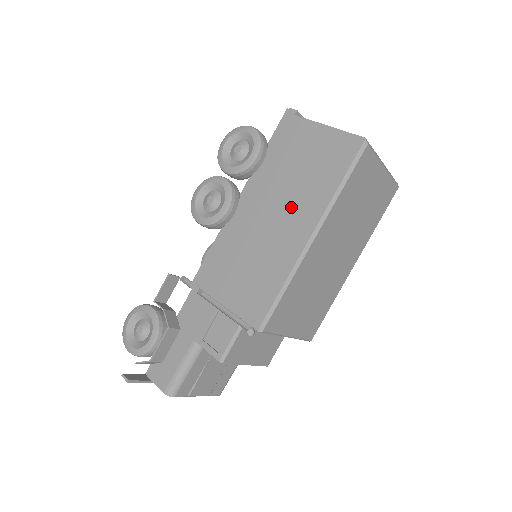
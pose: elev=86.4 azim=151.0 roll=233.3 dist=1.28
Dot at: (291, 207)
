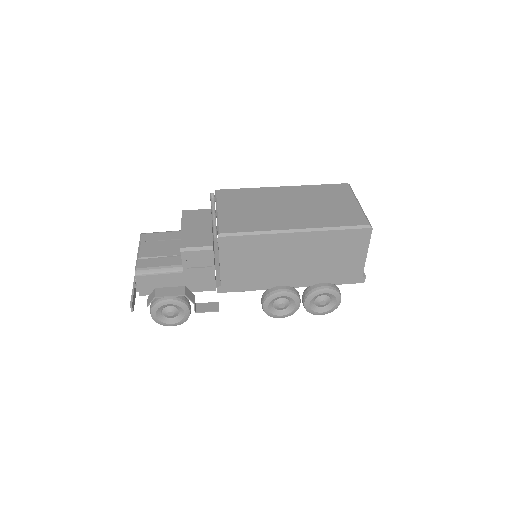
Dot at: occluded
